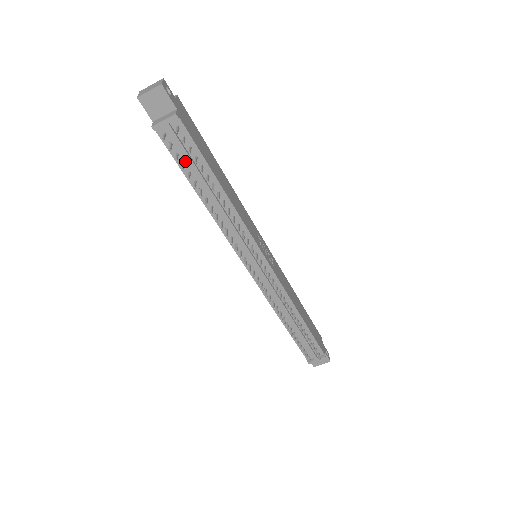
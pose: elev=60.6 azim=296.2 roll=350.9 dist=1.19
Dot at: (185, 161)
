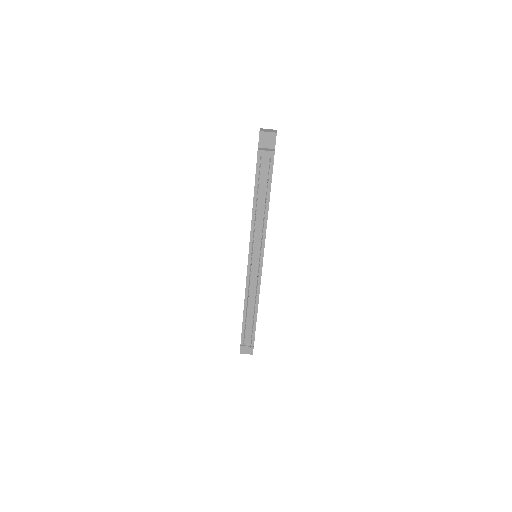
Dot at: (260, 178)
